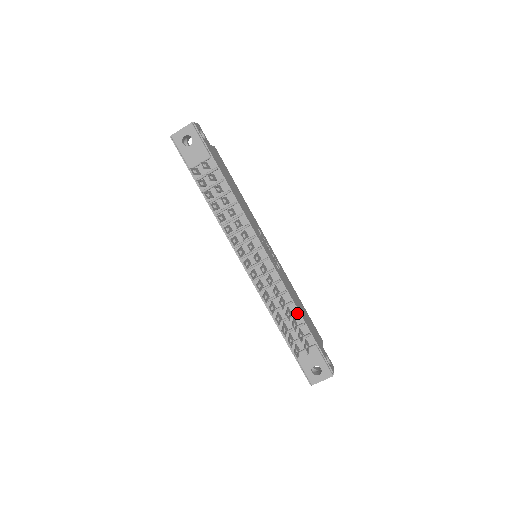
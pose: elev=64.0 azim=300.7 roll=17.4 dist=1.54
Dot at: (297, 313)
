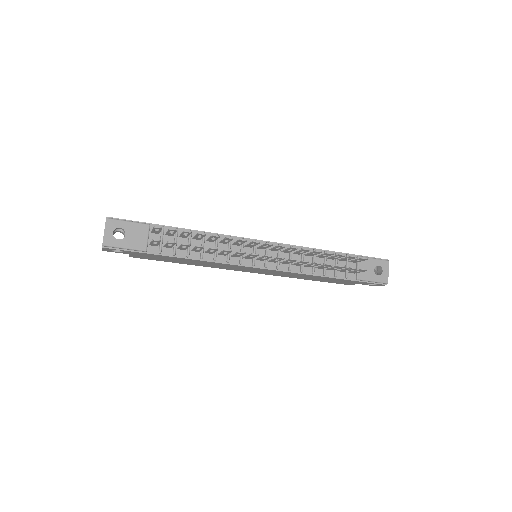
Dot at: (326, 252)
